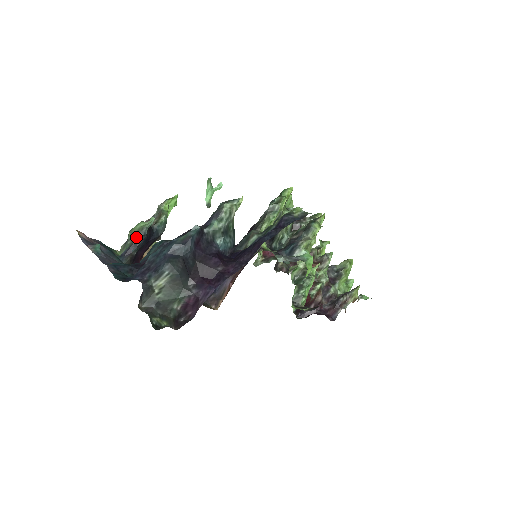
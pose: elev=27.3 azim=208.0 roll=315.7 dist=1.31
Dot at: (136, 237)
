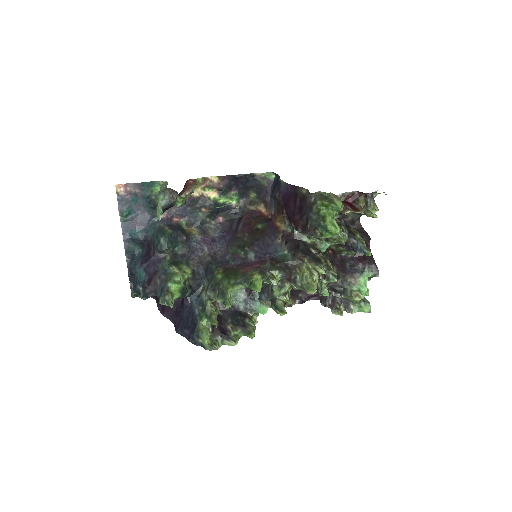
Dot at: (156, 209)
